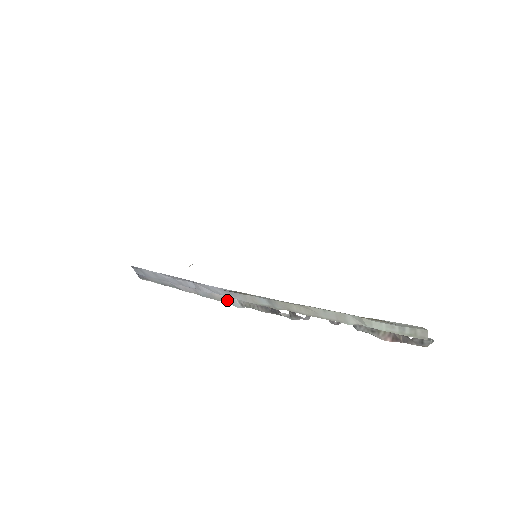
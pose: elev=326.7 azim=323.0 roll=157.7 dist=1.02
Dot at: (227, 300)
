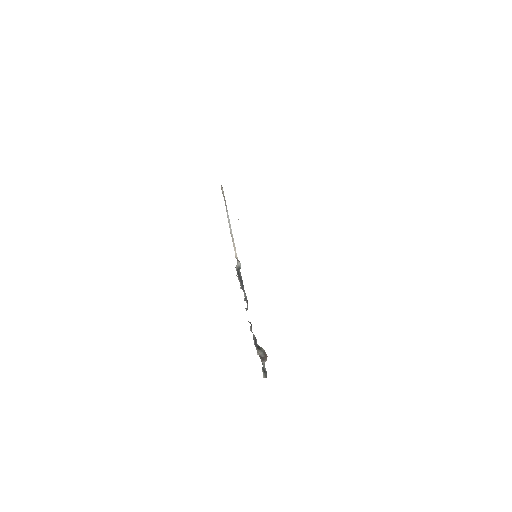
Dot at: occluded
